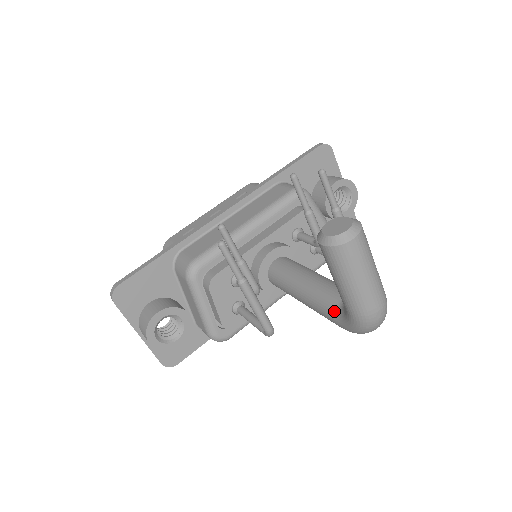
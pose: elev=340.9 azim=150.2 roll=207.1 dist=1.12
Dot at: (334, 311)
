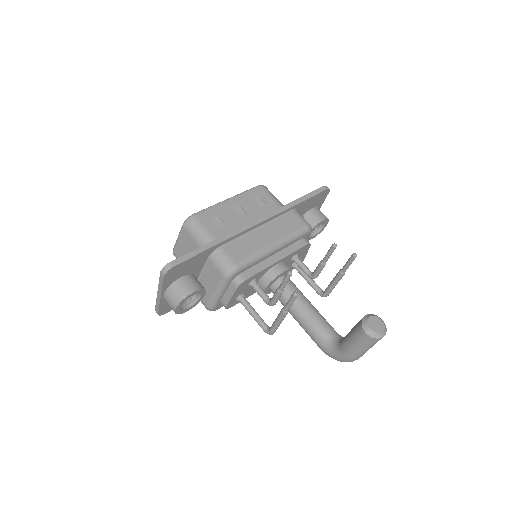
Dot at: (324, 341)
